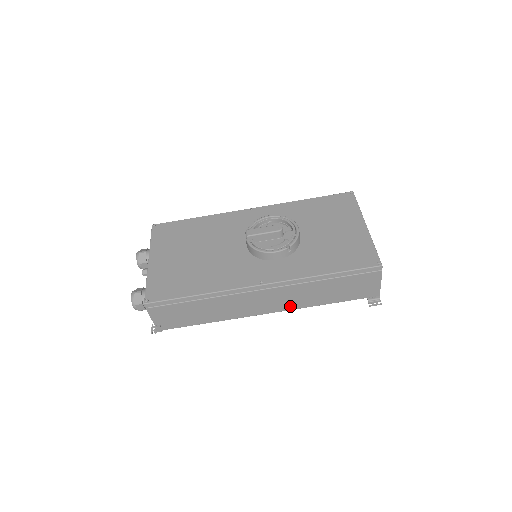
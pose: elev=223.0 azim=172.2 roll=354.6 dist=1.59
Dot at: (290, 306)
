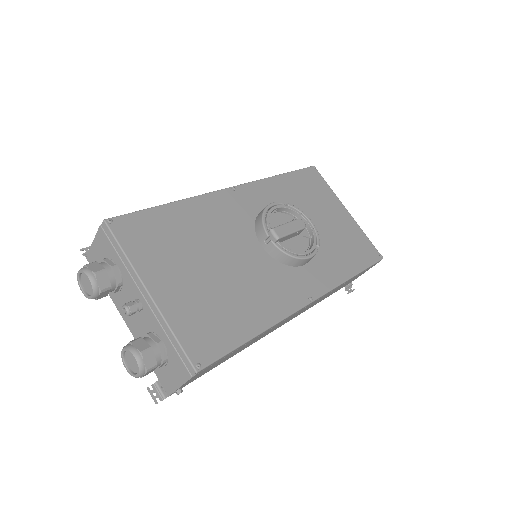
Dot at: occluded
